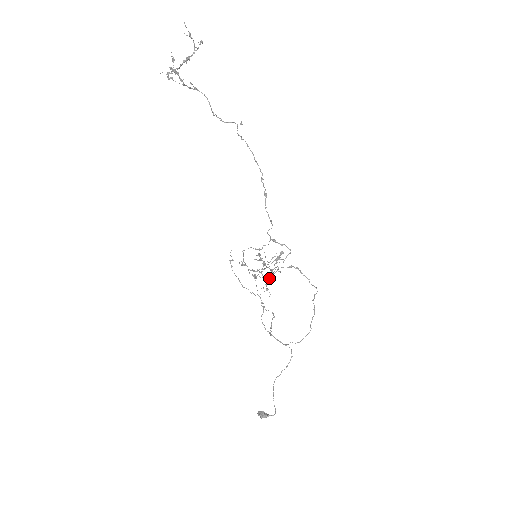
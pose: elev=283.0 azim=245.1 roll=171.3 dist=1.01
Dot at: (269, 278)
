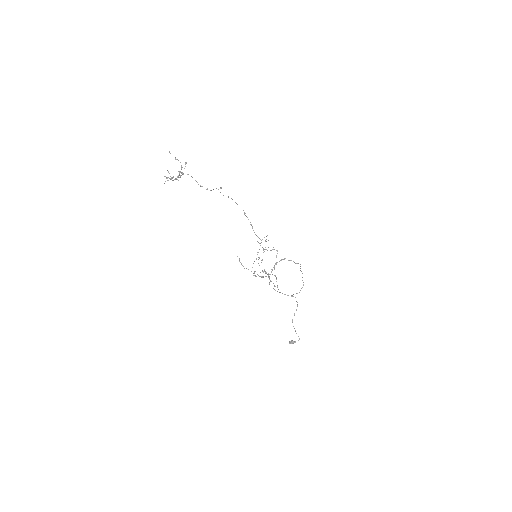
Dot at: occluded
